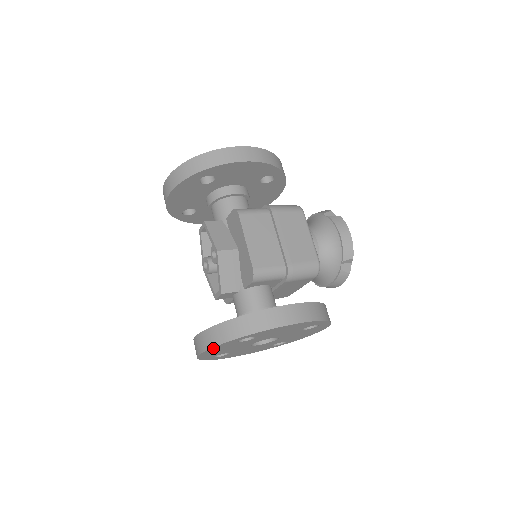
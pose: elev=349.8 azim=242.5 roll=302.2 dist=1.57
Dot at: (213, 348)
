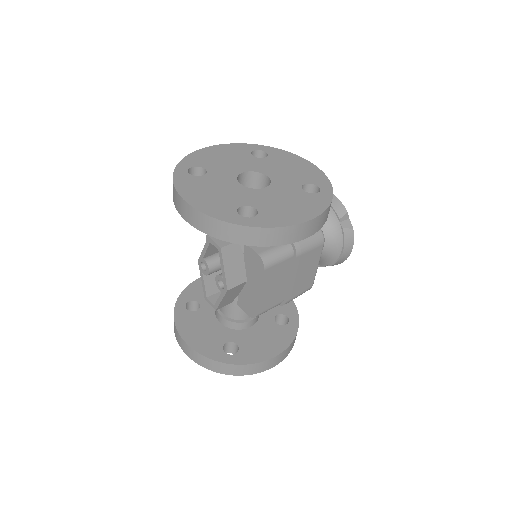
Dot at: occluded
